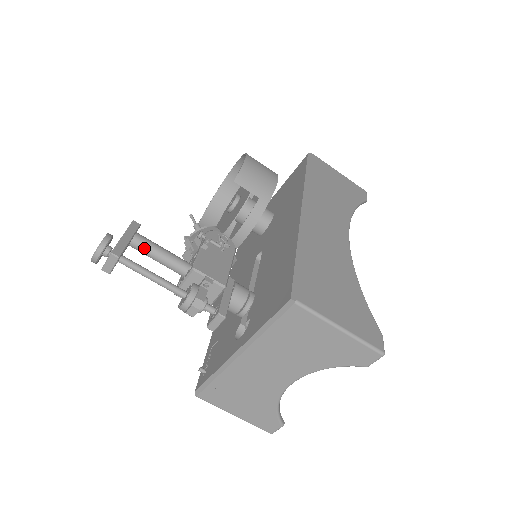
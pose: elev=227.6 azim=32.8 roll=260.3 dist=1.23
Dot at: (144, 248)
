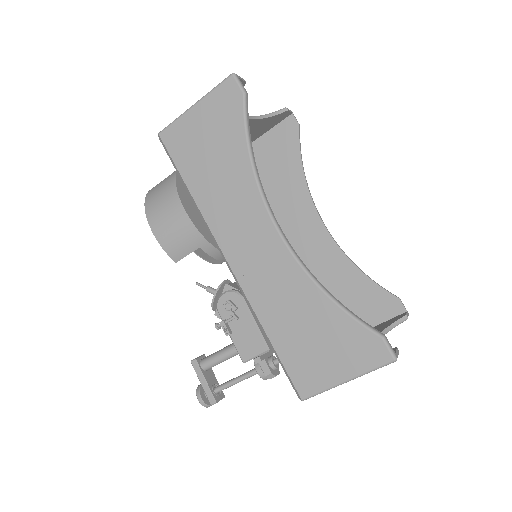
Dot at: occluded
